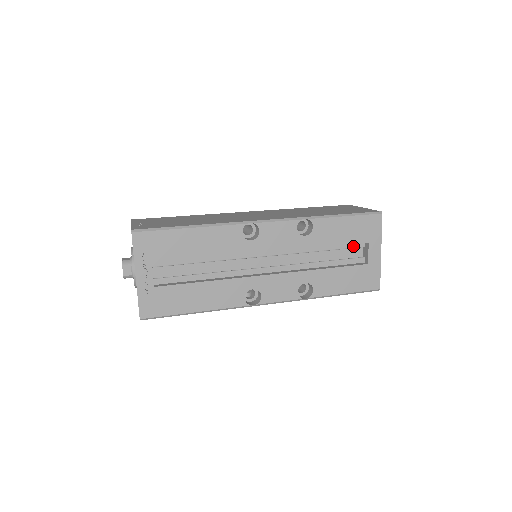
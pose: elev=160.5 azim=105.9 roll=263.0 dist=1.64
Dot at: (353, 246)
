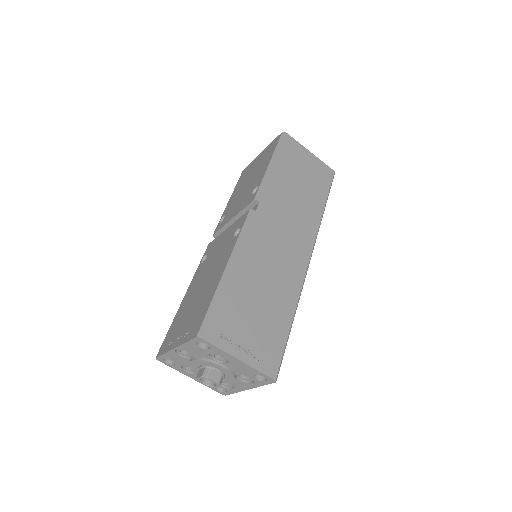
Dot at: occluded
